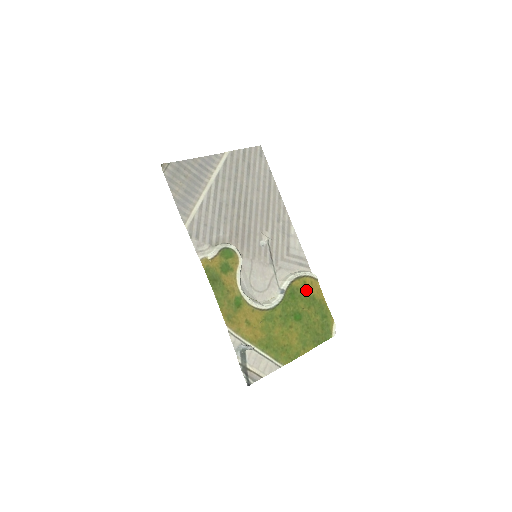
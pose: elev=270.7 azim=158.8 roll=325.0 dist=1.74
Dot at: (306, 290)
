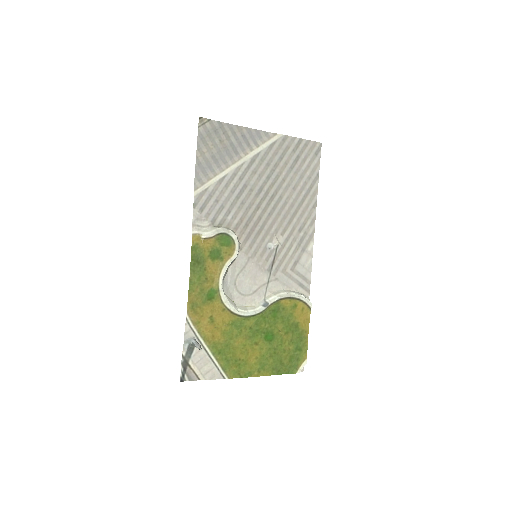
Dot at: (293, 314)
